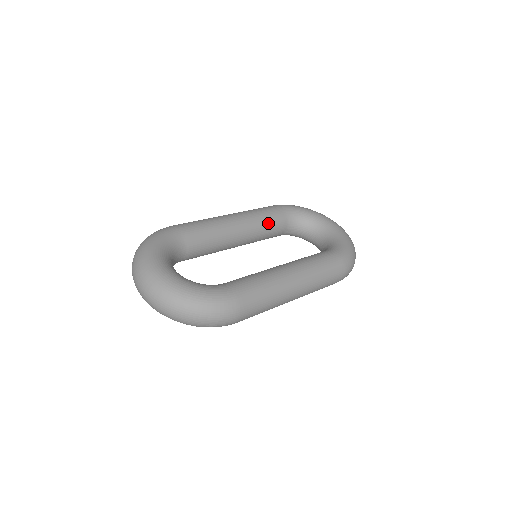
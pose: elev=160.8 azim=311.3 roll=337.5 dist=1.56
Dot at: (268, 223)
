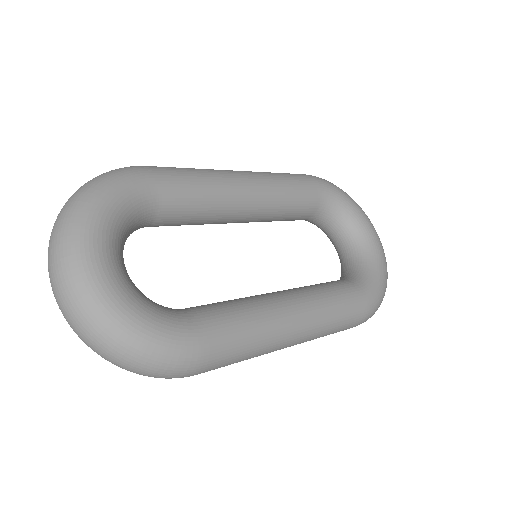
Dot at: (292, 205)
